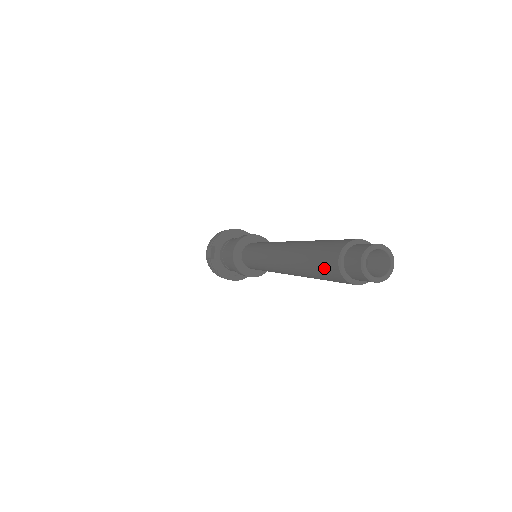
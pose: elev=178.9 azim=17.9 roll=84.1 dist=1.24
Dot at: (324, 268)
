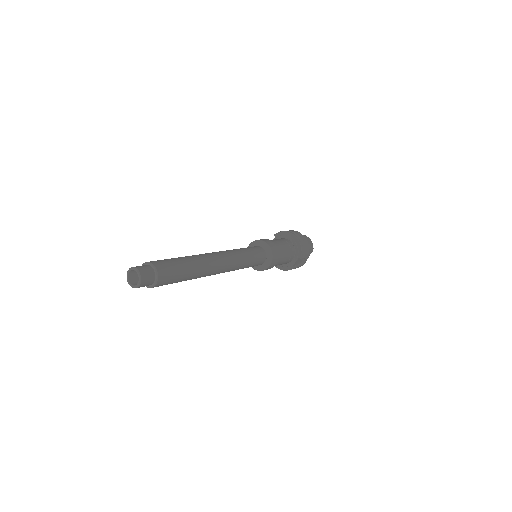
Dot at: occluded
